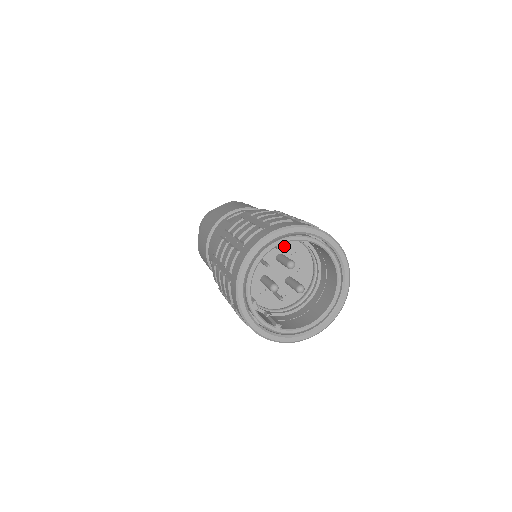
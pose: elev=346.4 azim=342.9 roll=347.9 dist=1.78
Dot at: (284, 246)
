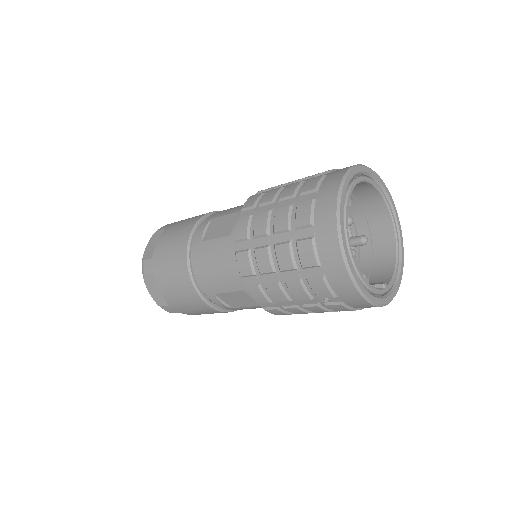
Dot at: occluded
